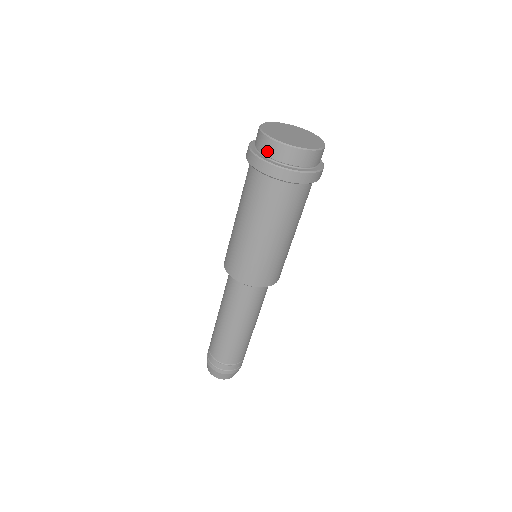
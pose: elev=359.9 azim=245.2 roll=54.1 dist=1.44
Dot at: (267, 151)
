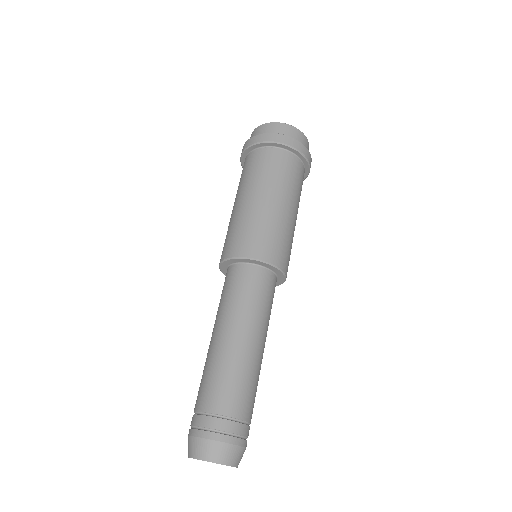
Dot at: (266, 131)
